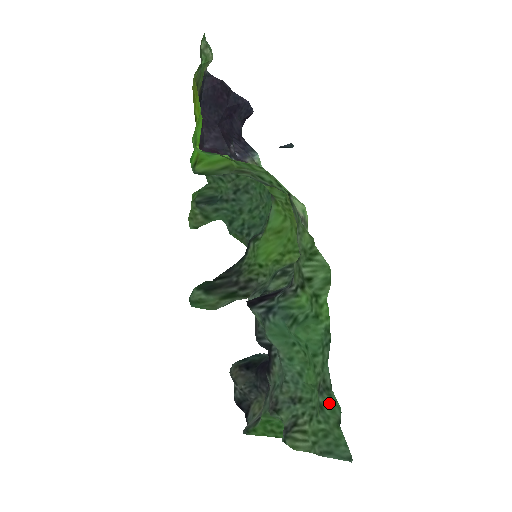
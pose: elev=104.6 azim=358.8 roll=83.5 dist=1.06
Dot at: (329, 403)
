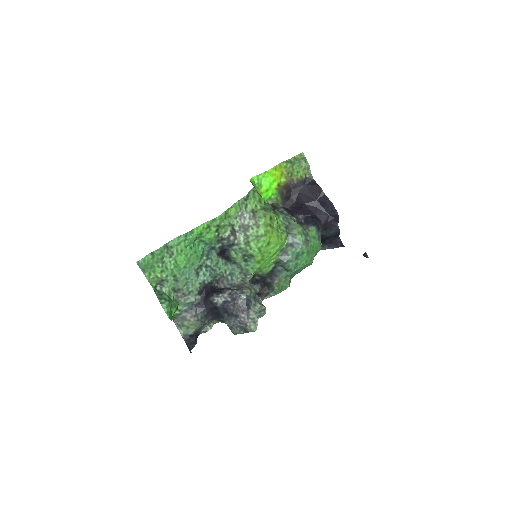
Dot at: (163, 253)
